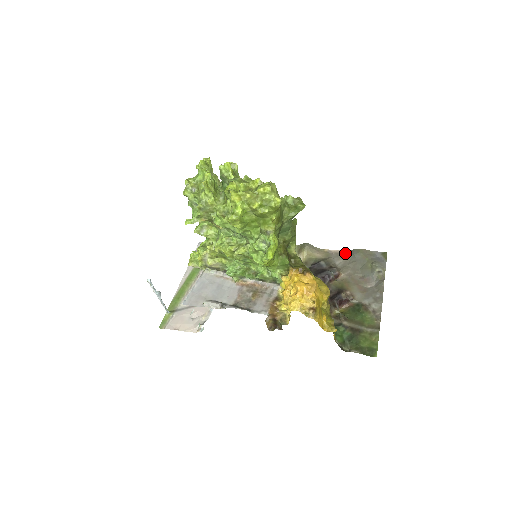
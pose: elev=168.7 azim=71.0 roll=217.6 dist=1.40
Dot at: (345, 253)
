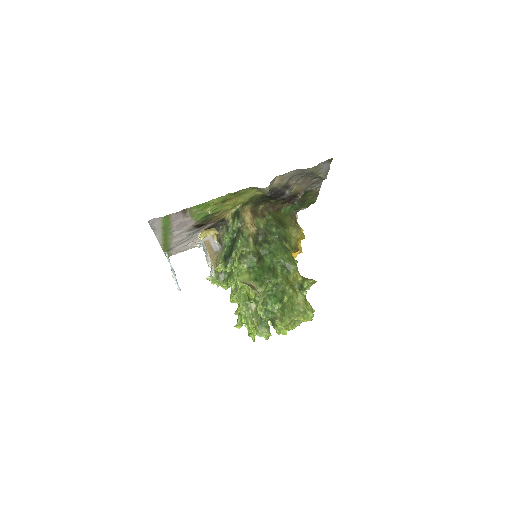
Dot at: (297, 172)
